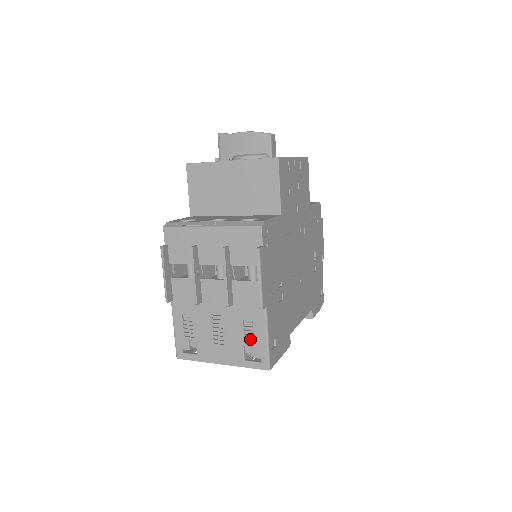
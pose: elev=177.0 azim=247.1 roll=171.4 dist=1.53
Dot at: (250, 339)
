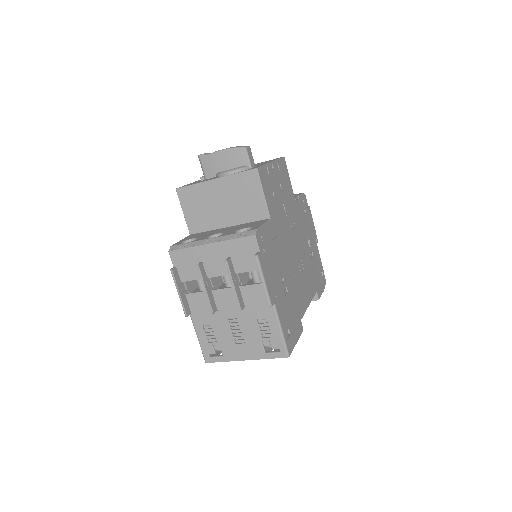
Dot at: (266, 334)
